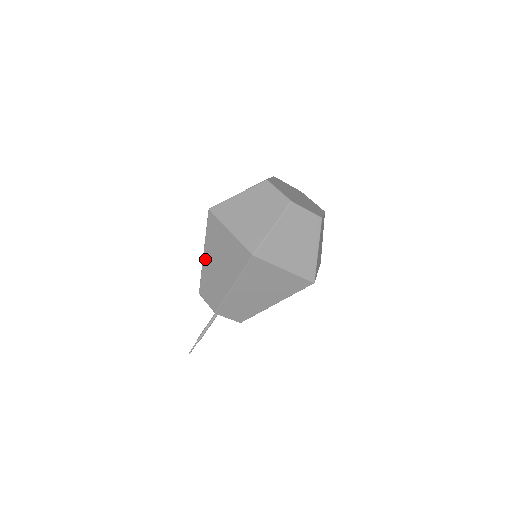
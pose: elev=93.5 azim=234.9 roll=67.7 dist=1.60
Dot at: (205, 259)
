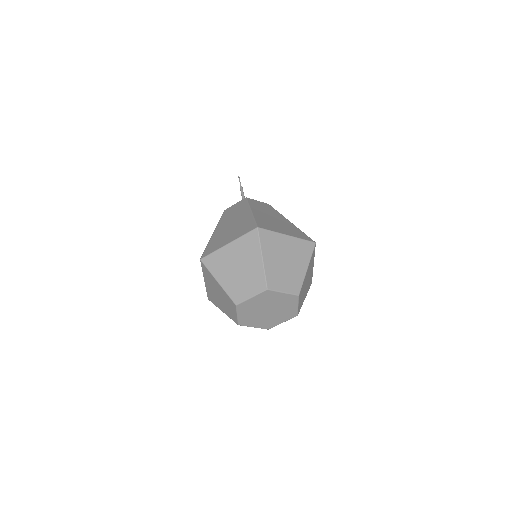
Dot at: occluded
